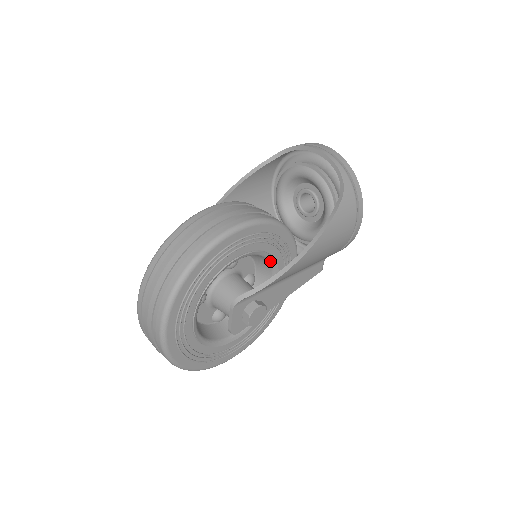
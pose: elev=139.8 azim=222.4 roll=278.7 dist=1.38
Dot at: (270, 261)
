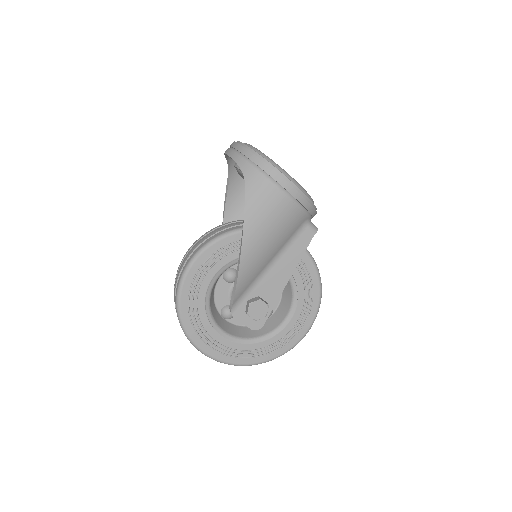
Dot at: occluded
